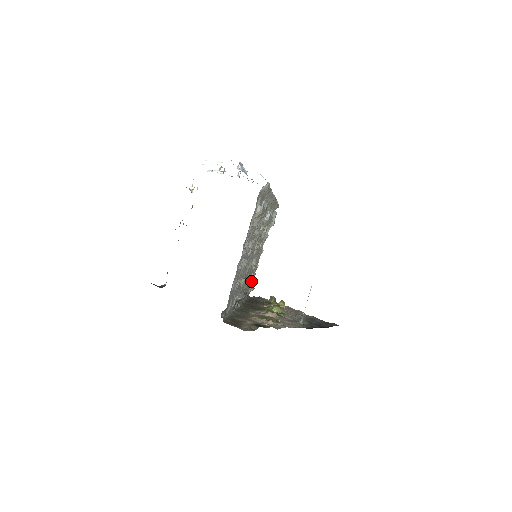
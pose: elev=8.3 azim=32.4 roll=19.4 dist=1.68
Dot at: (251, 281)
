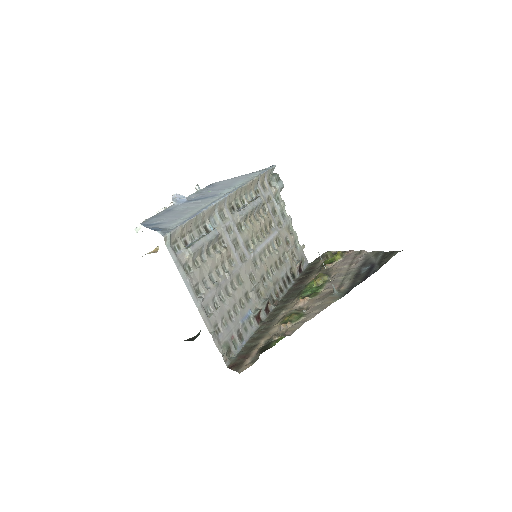
Dot at: (294, 256)
